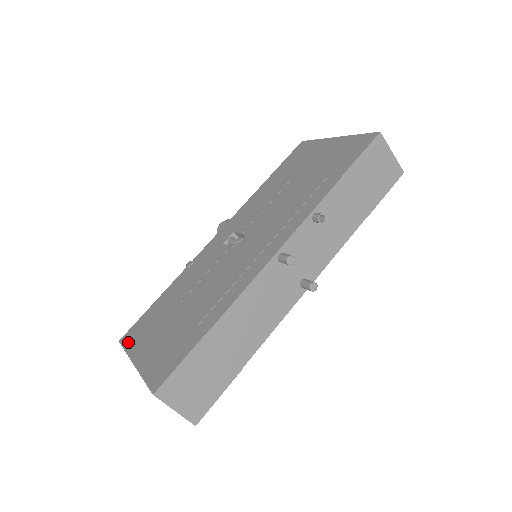
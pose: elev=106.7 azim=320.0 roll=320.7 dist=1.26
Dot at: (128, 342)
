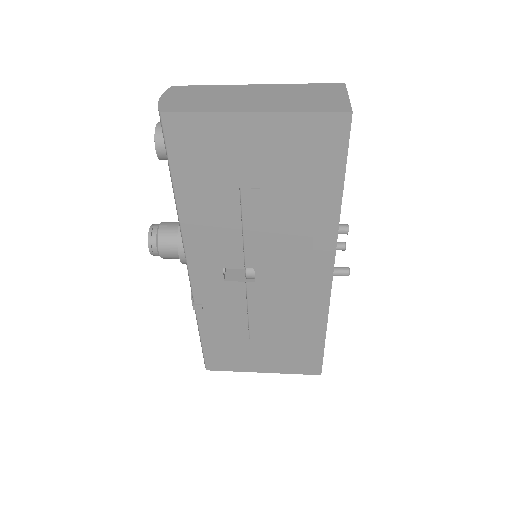
Dot at: (225, 368)
